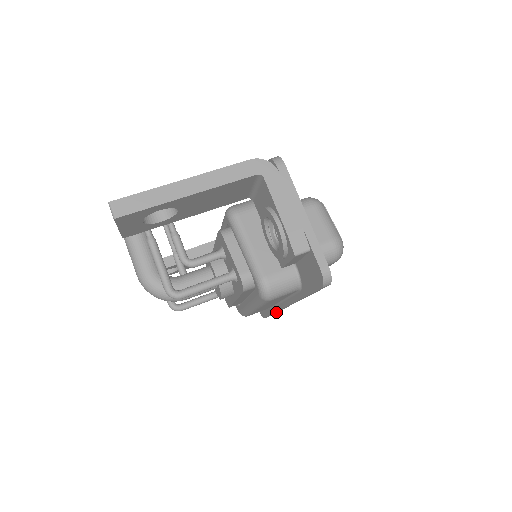
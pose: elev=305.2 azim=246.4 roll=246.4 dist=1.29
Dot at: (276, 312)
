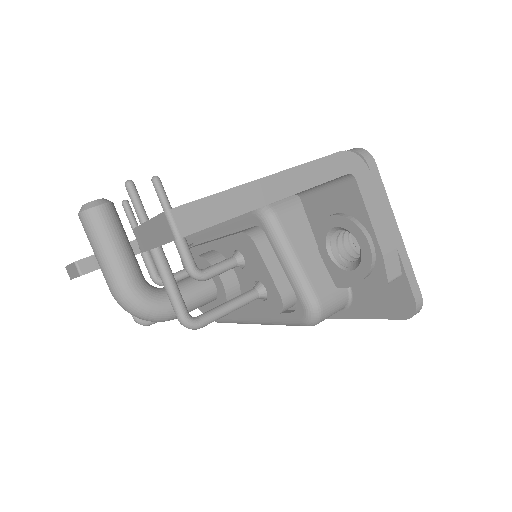
Dot at: occluded
